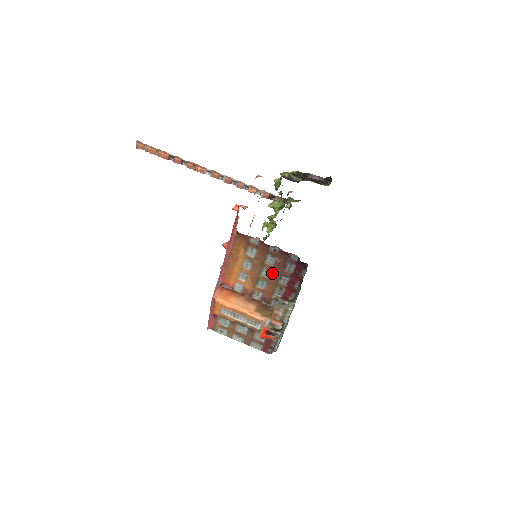
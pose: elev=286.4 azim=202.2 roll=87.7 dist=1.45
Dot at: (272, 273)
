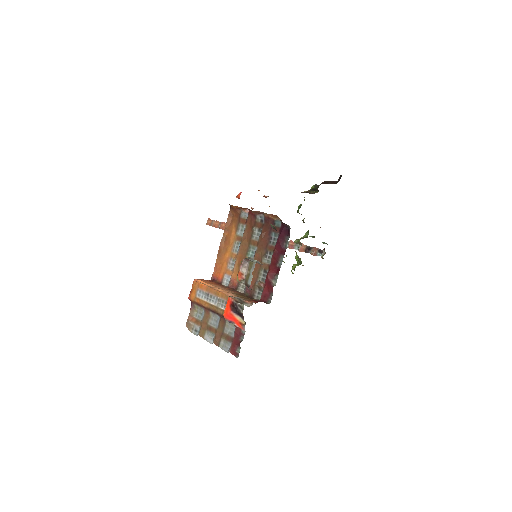
Dot at: (258, 251)
